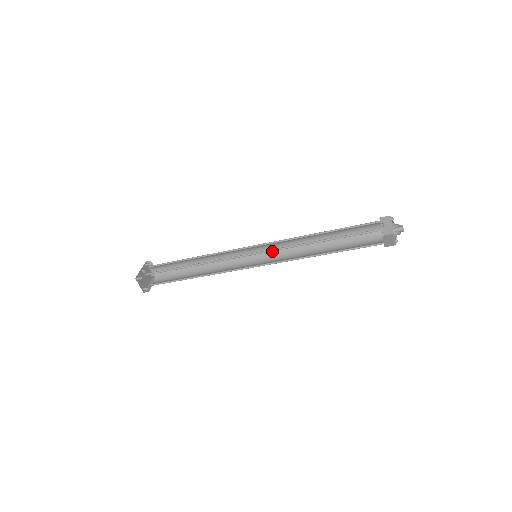
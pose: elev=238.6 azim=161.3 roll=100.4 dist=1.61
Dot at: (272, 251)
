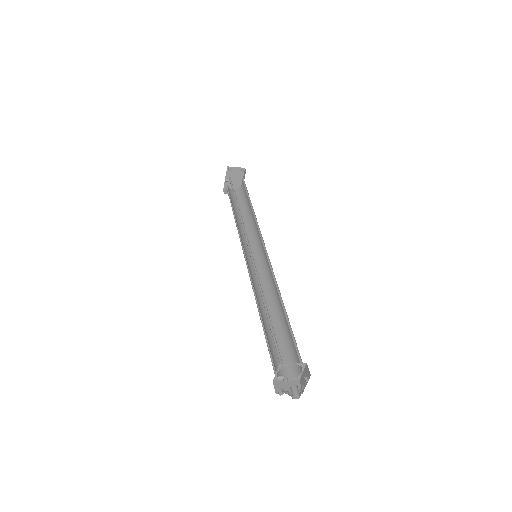
Dot at: occluded
